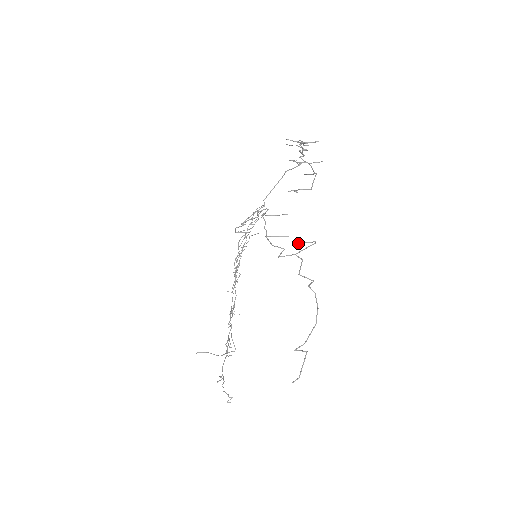
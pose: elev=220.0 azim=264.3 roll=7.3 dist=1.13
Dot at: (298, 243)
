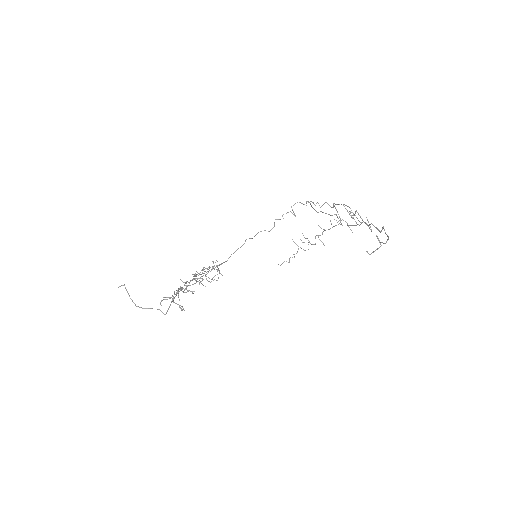
Dot at: occluded
